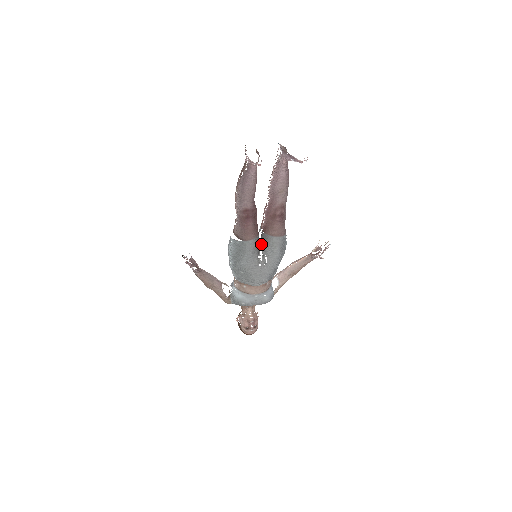
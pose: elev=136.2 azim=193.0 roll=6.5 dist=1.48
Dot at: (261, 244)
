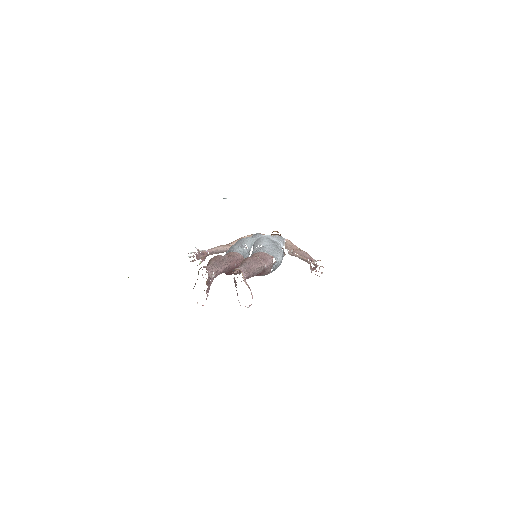
Dot at: occluded
